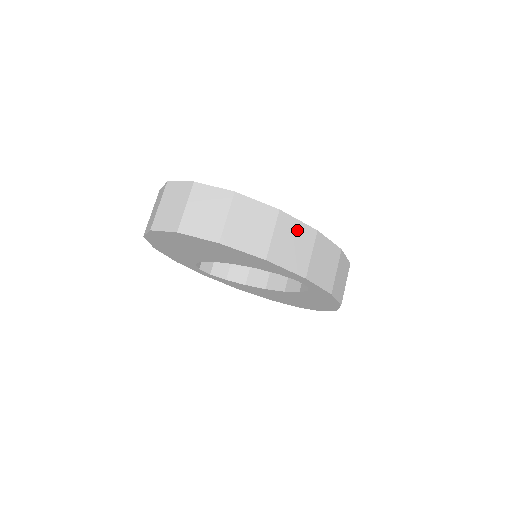
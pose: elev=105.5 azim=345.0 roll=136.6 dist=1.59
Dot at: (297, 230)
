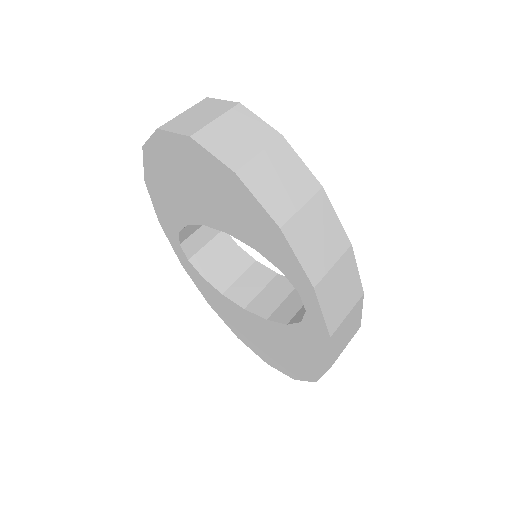
Dot at: (330, 225)
